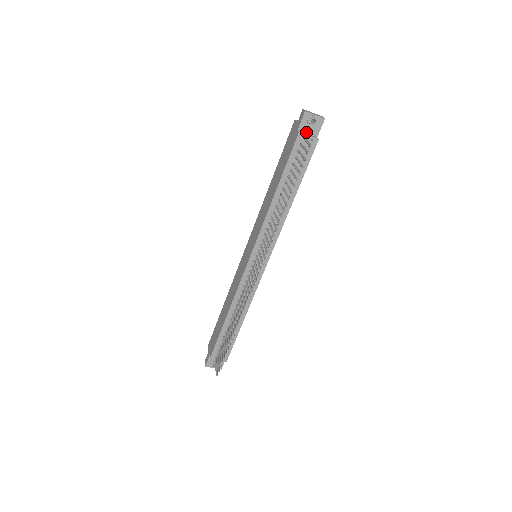
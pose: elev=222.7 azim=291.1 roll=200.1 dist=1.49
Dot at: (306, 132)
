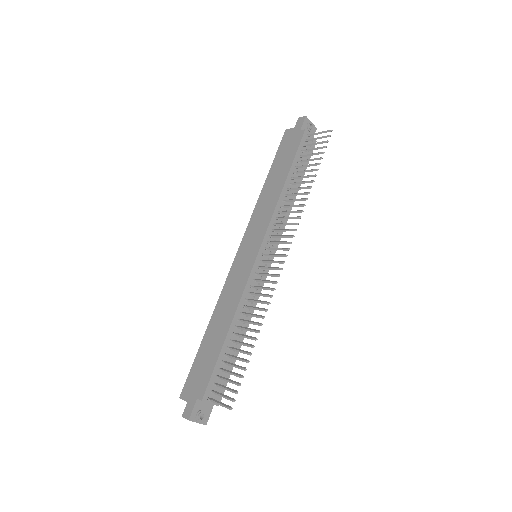
Dot at: occluded
